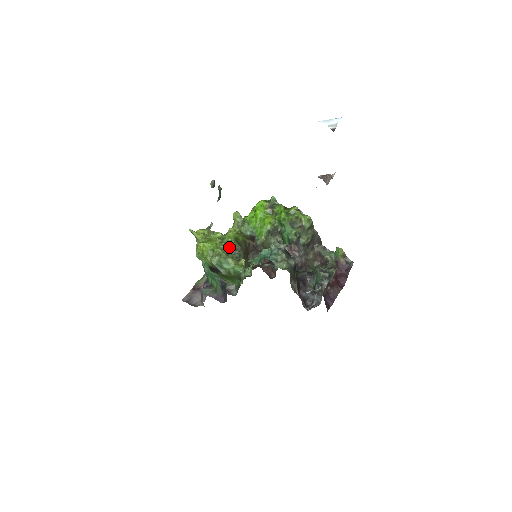
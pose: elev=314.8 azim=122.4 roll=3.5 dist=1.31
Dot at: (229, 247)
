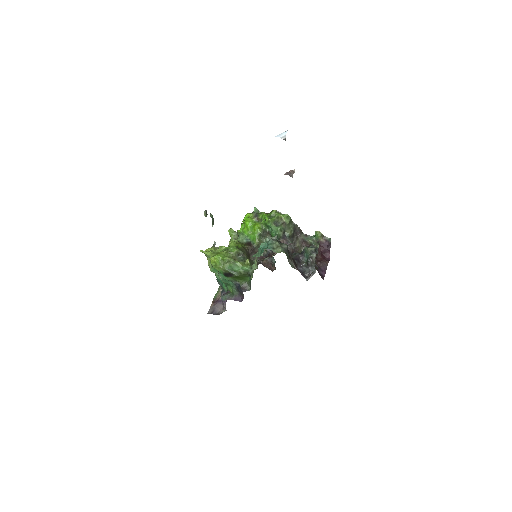
Dot at: (234, 254)
